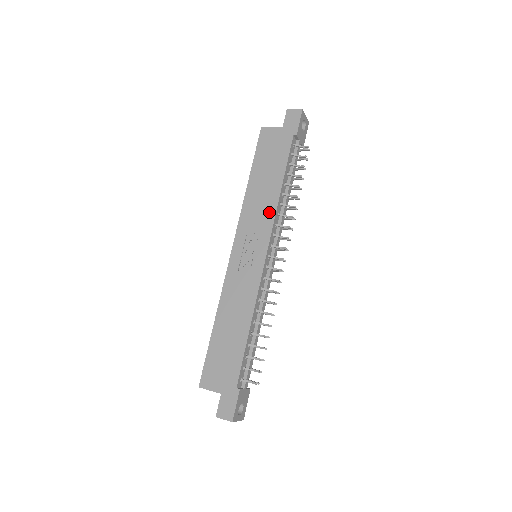
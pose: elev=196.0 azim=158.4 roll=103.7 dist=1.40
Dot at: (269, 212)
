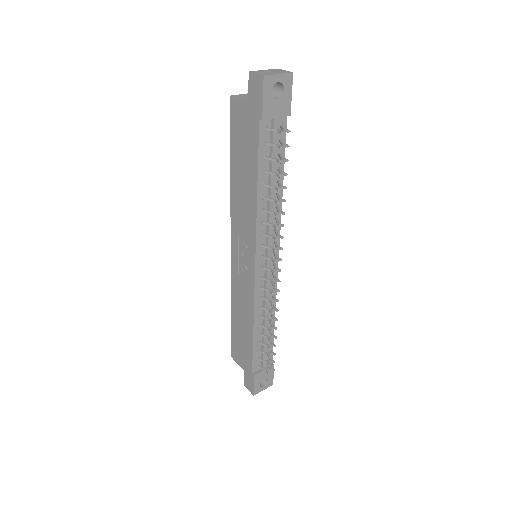
Dot at: (251, 221)
